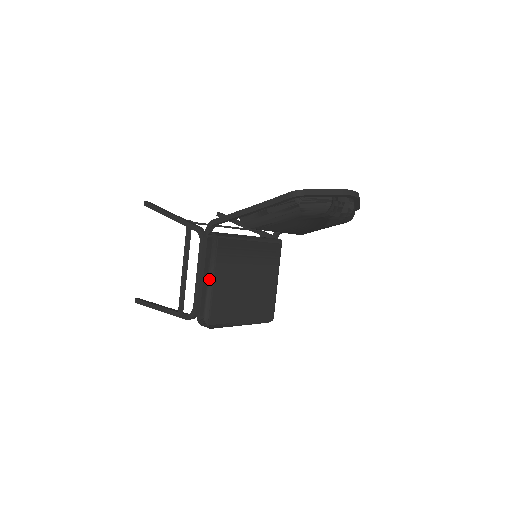
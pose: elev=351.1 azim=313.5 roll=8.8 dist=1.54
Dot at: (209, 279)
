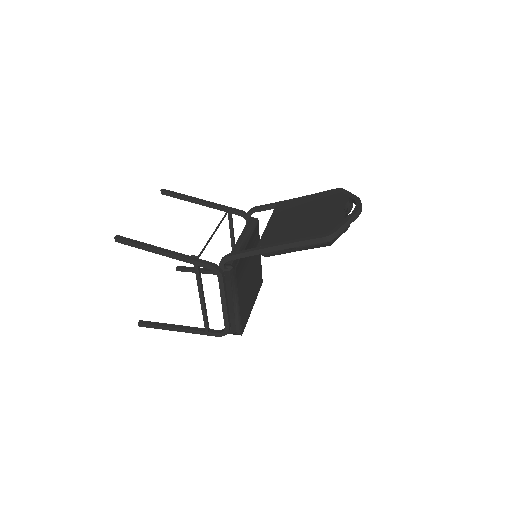
Dot at: (235, 304)
